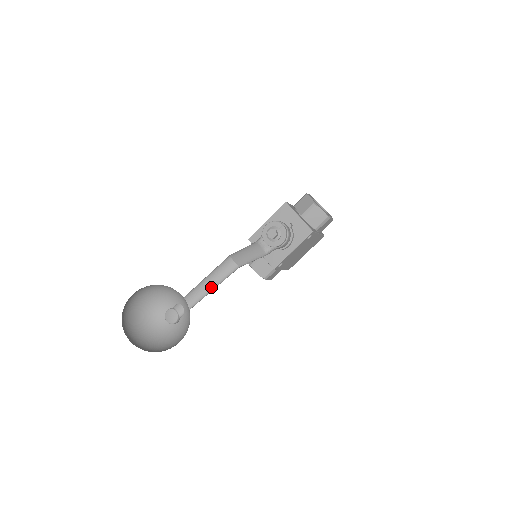
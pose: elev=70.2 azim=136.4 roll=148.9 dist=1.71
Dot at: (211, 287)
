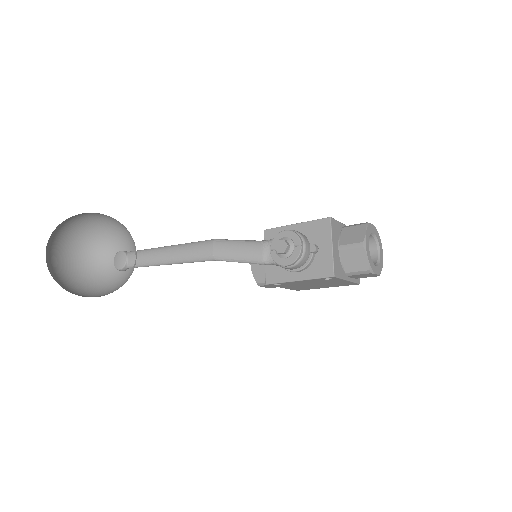
Dot at: (173, 260)
